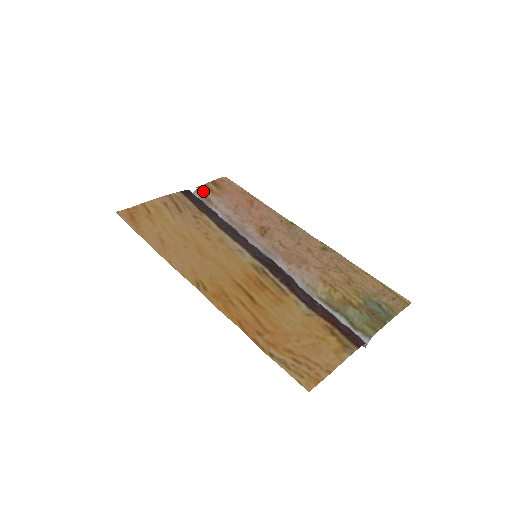
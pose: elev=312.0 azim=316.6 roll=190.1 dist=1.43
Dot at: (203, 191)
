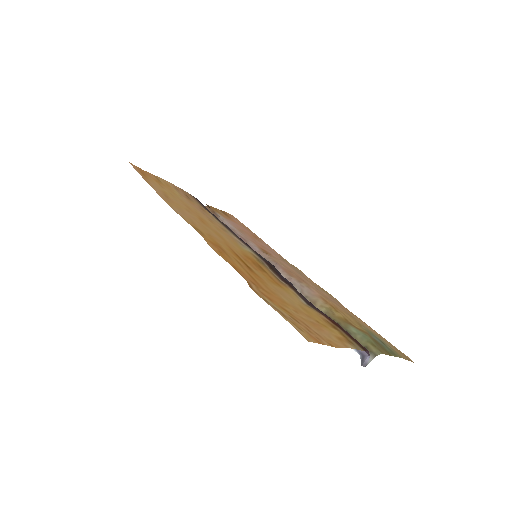
Dot at: (212, 208)
